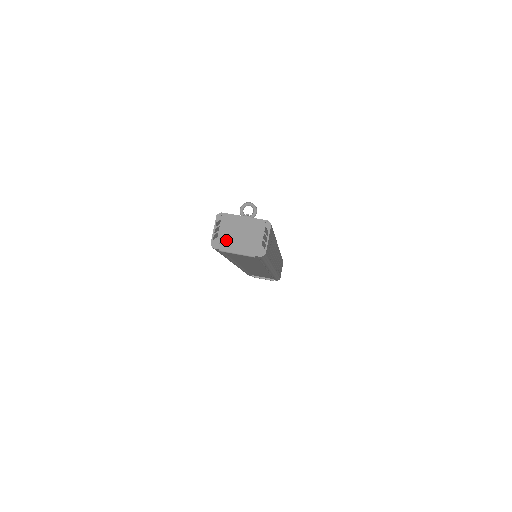
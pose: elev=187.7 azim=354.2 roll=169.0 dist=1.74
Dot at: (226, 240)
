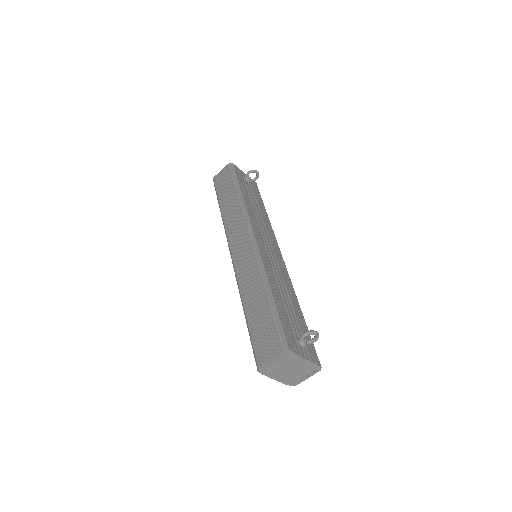
Dot at: (274, 370)
